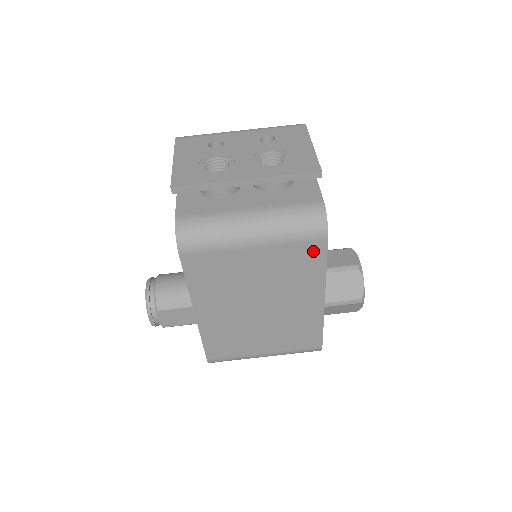
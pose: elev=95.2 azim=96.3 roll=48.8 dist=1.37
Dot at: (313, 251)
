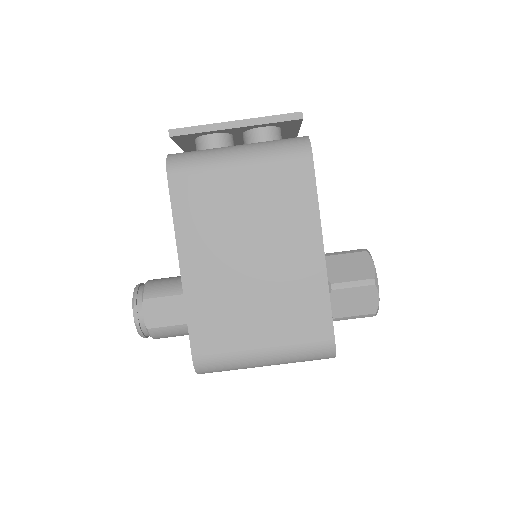
Dot at: (300, 174)
